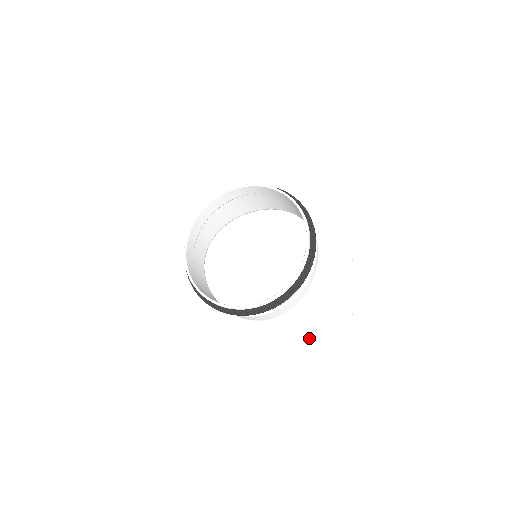
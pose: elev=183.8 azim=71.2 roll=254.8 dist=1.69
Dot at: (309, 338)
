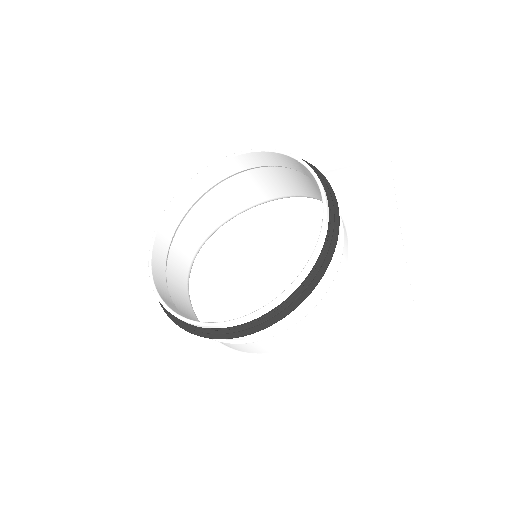
Dot at: (352, 370)
